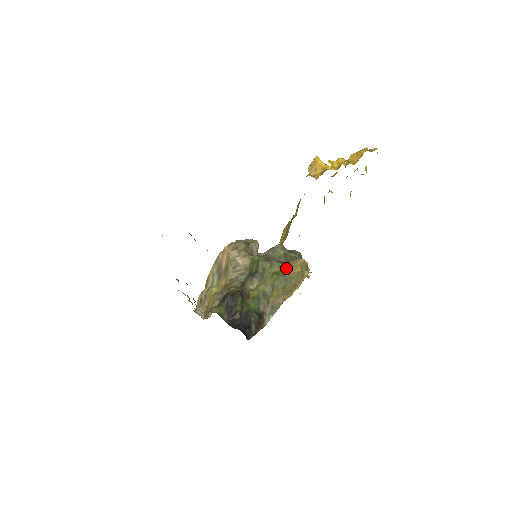
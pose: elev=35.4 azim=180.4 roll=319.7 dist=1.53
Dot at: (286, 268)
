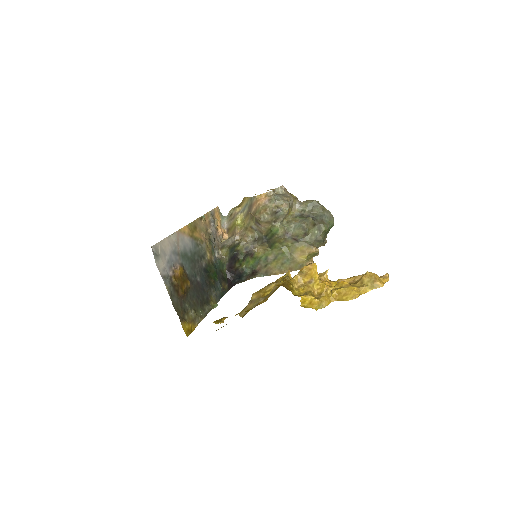
Dot at: (296, 248)
